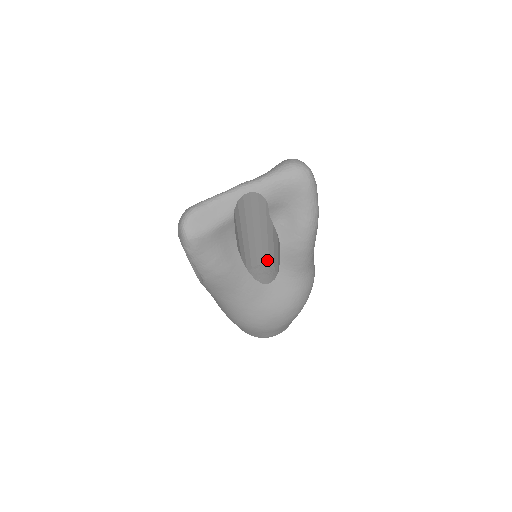
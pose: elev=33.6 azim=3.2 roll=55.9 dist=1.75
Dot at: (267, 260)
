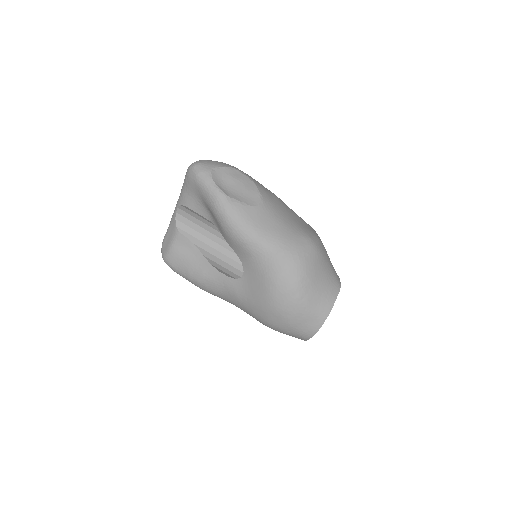
Dot at: occluded
